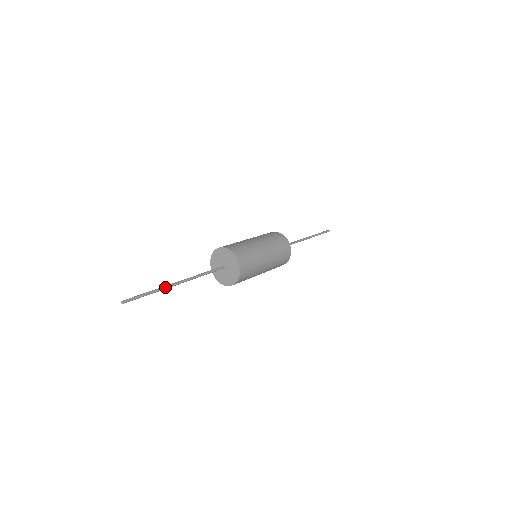
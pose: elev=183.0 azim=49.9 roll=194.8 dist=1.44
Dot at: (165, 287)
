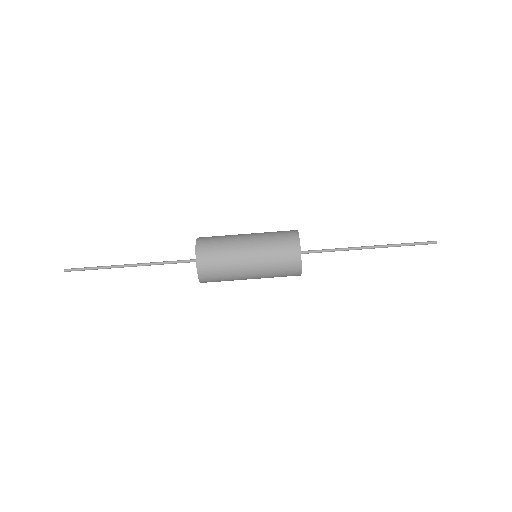
Dot at: (112, 265)
